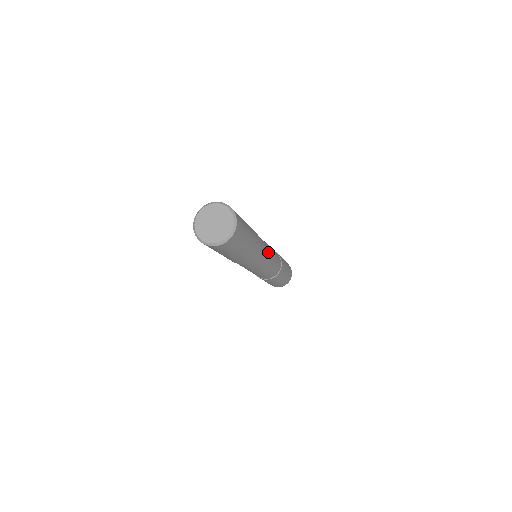
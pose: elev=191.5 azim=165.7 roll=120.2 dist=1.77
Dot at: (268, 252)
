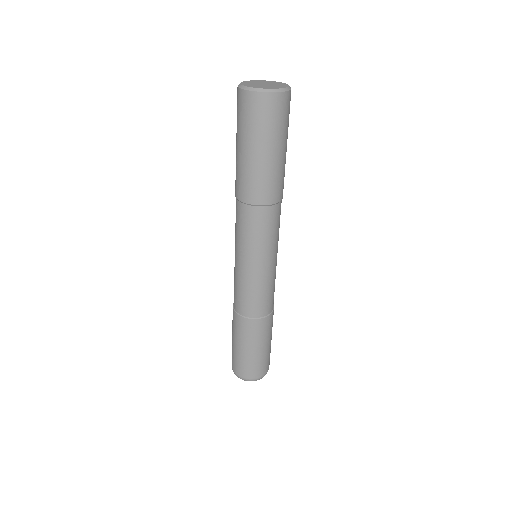
Dot at: (276, 243)
